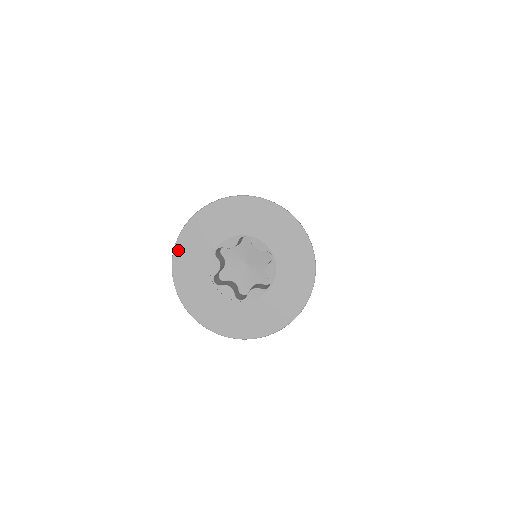
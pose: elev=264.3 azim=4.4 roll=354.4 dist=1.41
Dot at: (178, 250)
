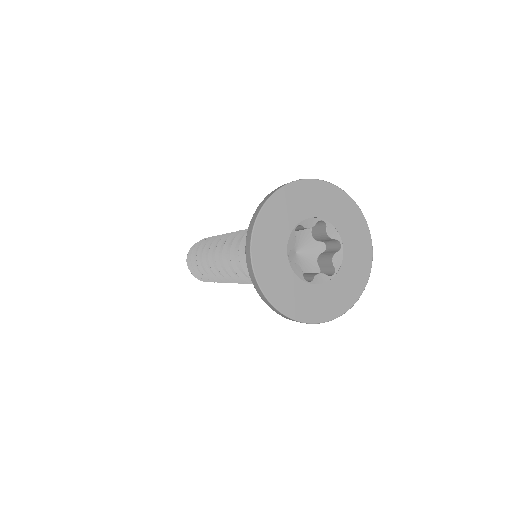
Dot at: (262, 216)
